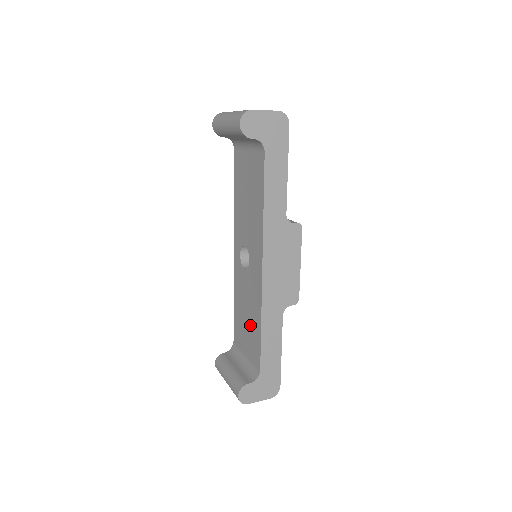
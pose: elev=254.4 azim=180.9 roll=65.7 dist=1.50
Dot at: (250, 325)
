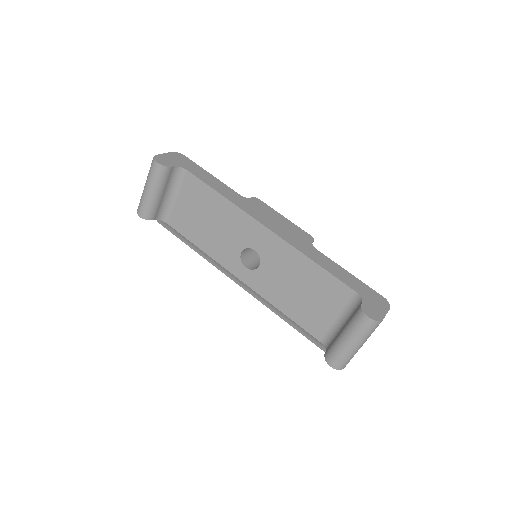
Dot at: (309, 286)
